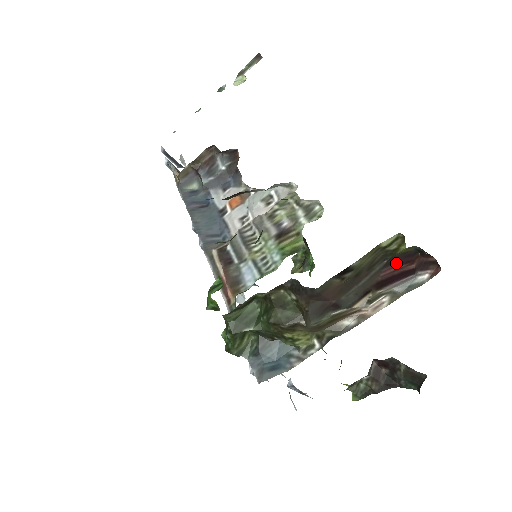
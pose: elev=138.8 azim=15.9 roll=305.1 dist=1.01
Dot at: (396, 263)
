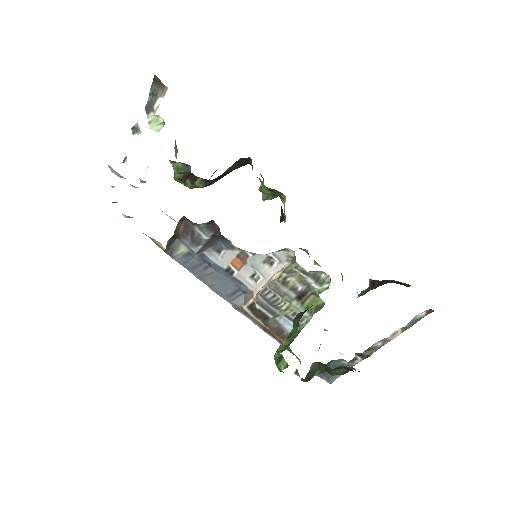
Dot at: occluded
